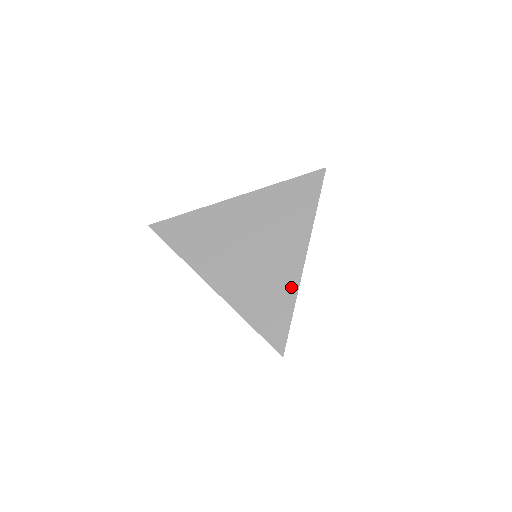
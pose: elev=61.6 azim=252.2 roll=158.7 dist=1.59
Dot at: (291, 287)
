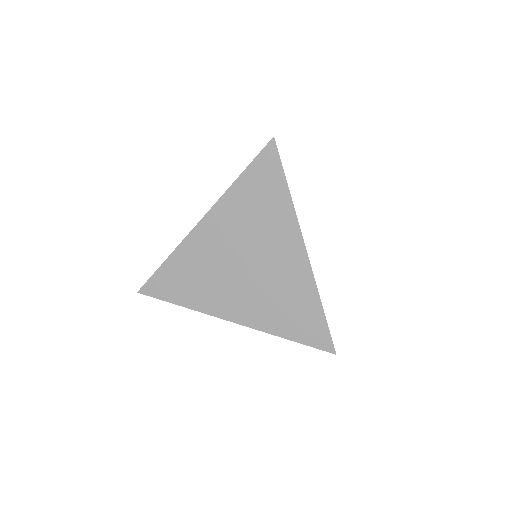
Dot at: (307, 285)
